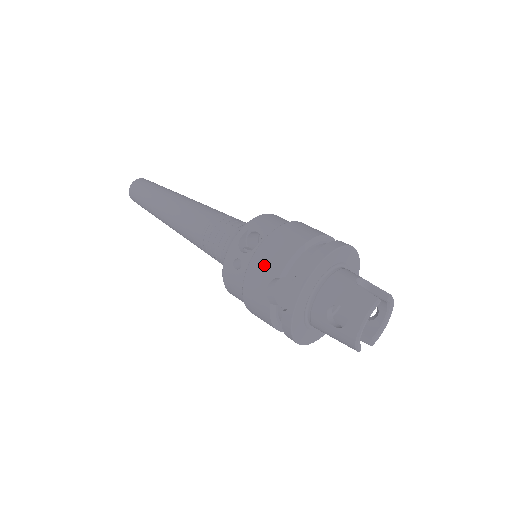
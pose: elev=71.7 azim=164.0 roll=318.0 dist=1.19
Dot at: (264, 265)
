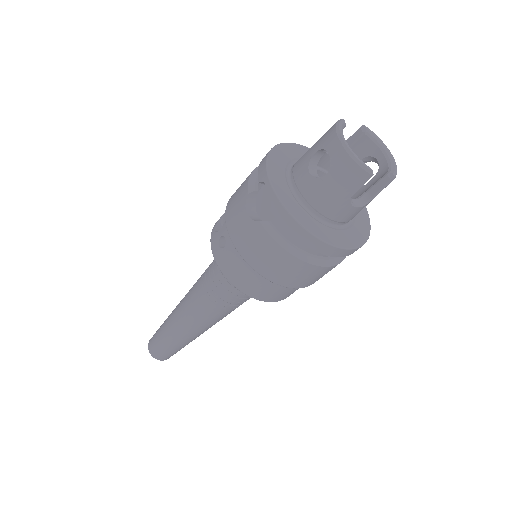
Dot at: (234, 206)
